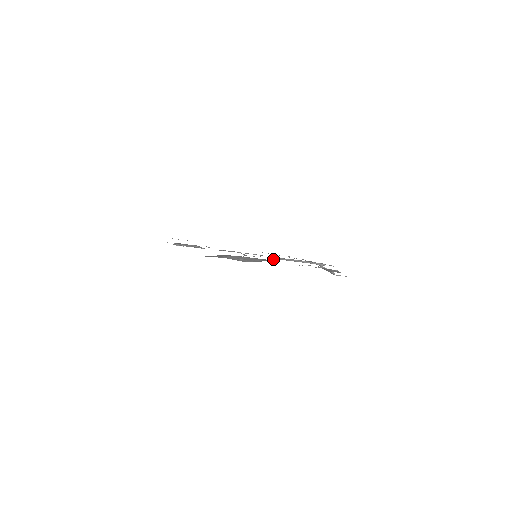
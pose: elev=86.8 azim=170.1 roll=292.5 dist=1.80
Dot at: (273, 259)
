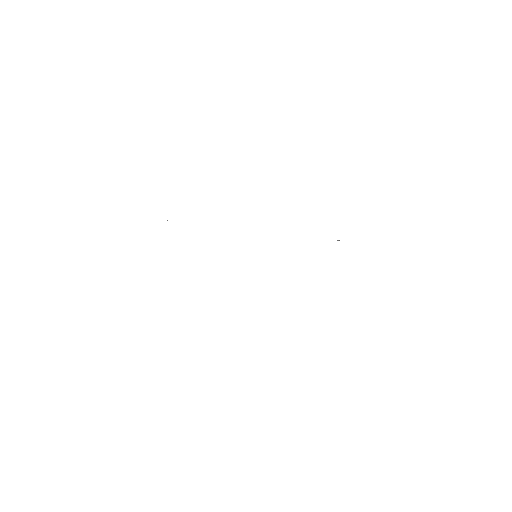
Dot at: occluded
